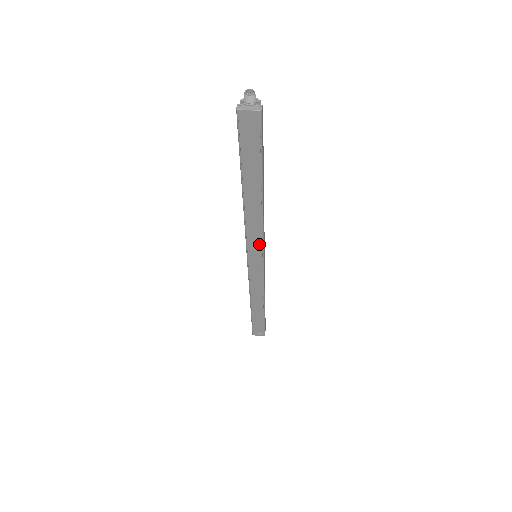
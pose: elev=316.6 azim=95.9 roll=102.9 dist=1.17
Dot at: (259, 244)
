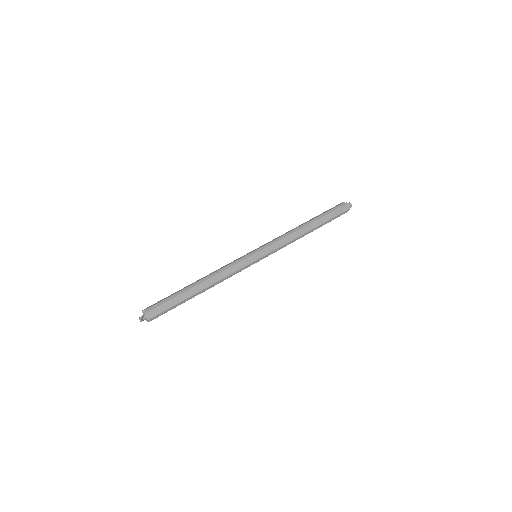
Dot at: occluded
